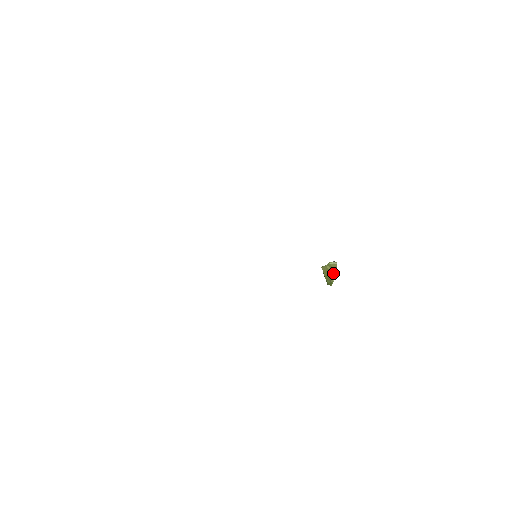
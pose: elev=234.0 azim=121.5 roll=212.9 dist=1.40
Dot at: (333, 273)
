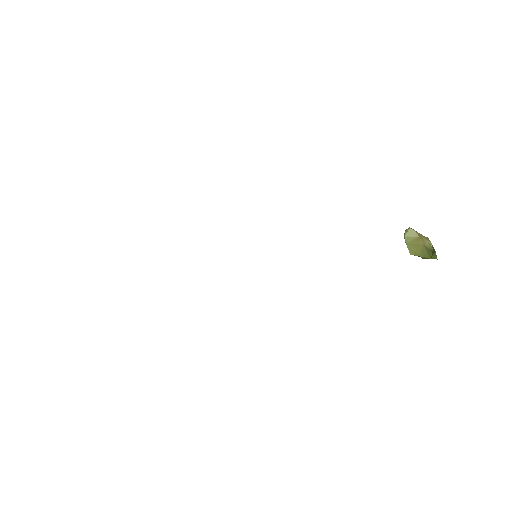
Dot at: (422, 241)
